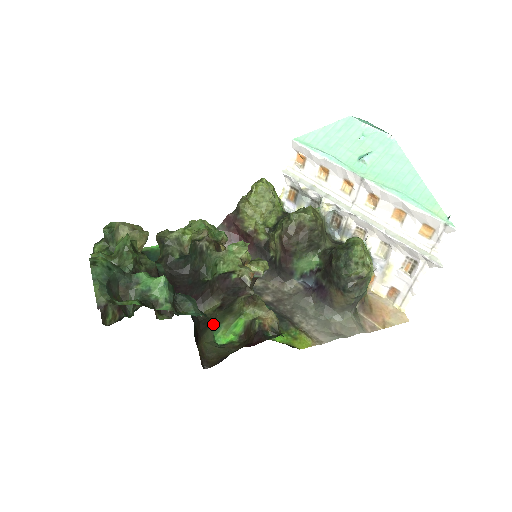
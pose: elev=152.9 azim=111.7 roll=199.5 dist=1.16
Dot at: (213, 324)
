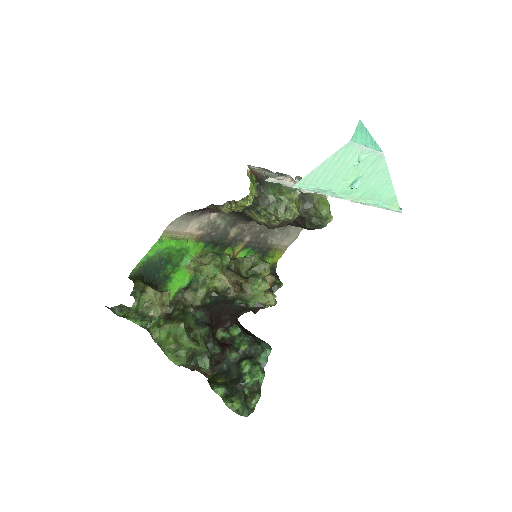
Dot at: occluded
